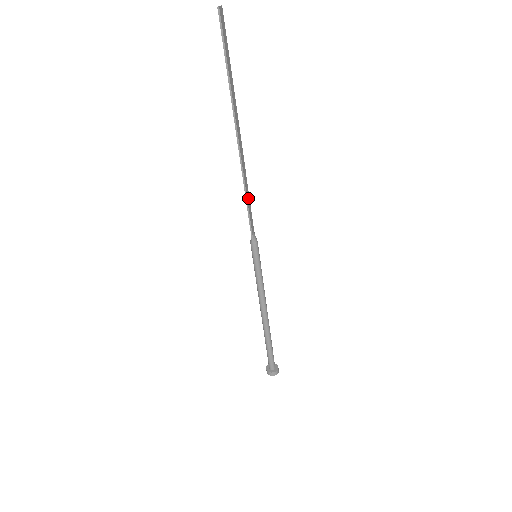
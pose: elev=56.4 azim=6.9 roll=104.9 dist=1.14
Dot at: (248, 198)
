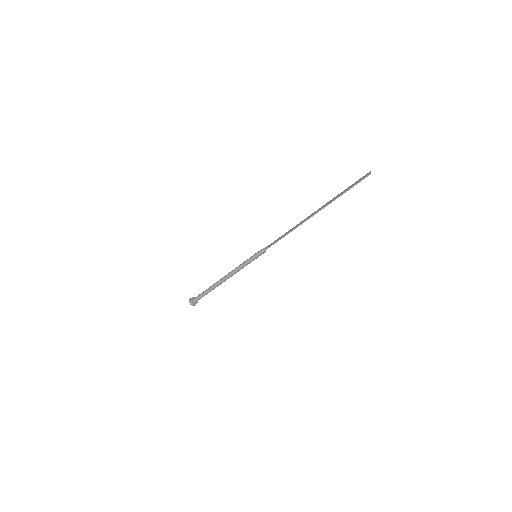
Dot at: (285, 235)
